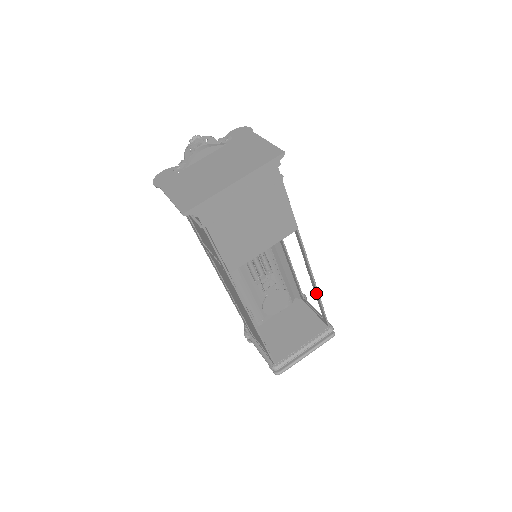
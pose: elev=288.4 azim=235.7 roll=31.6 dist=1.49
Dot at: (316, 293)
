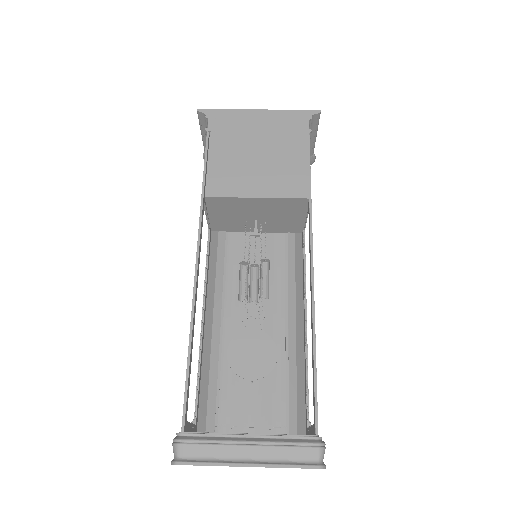
Dot at: (312, 334)
